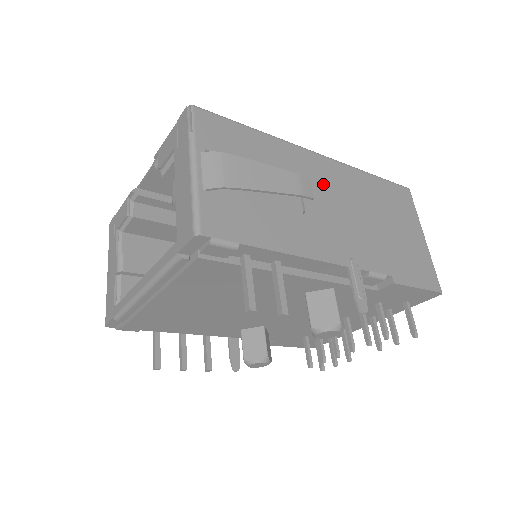
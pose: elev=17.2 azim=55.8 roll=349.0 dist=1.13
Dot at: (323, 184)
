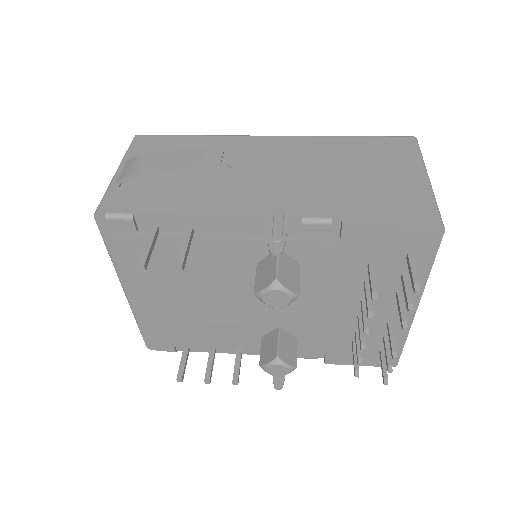
Dot at: (265, 157)
